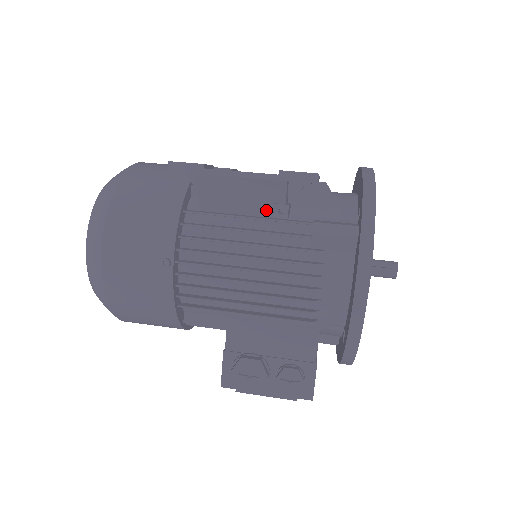
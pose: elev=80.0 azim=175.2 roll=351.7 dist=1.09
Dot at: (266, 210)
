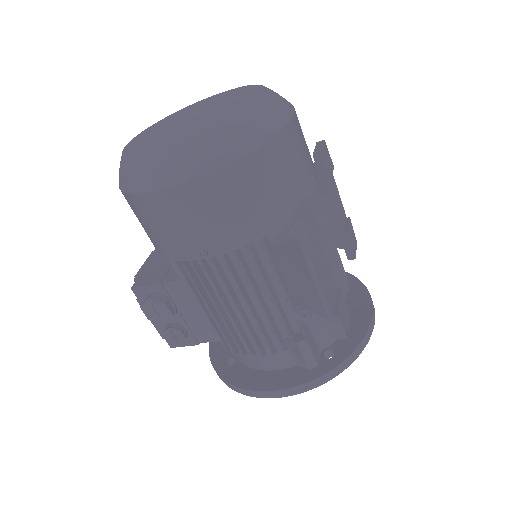
Dot at: (299, 296)
